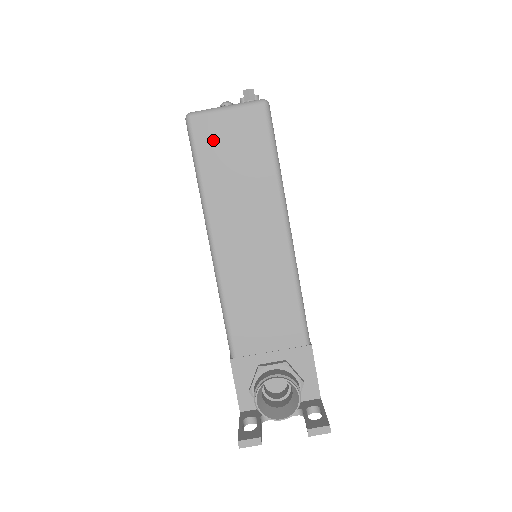
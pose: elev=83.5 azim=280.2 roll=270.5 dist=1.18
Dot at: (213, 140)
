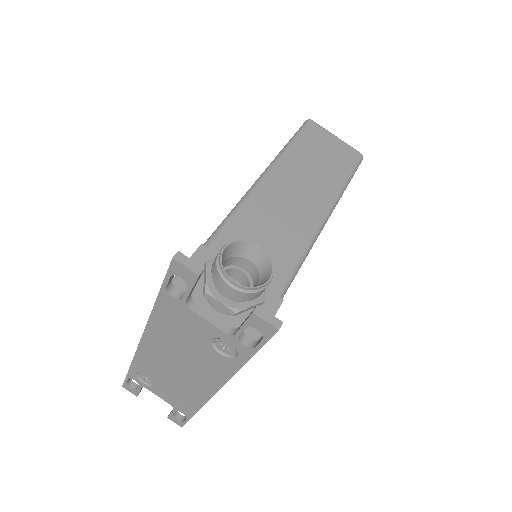
Dot at: (316, 138)
